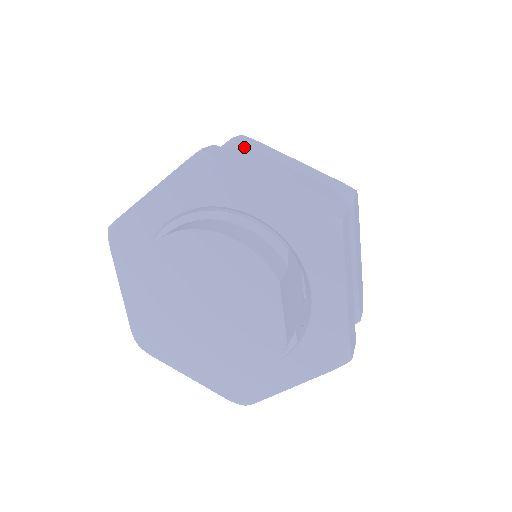
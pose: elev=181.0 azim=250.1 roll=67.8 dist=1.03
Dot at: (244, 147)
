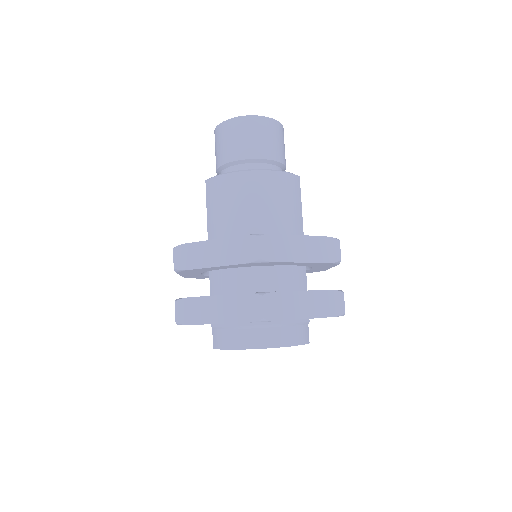
Dot at: (270, 262)
